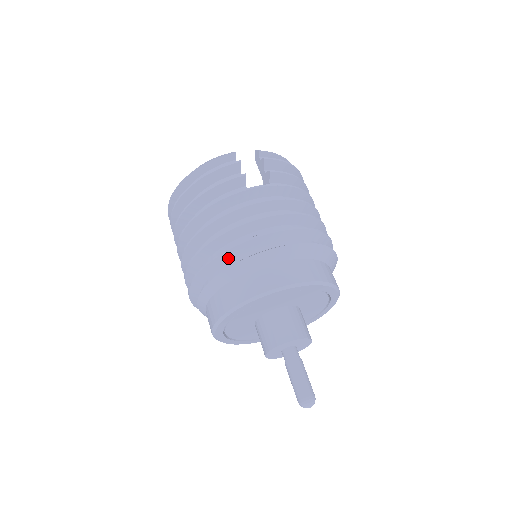
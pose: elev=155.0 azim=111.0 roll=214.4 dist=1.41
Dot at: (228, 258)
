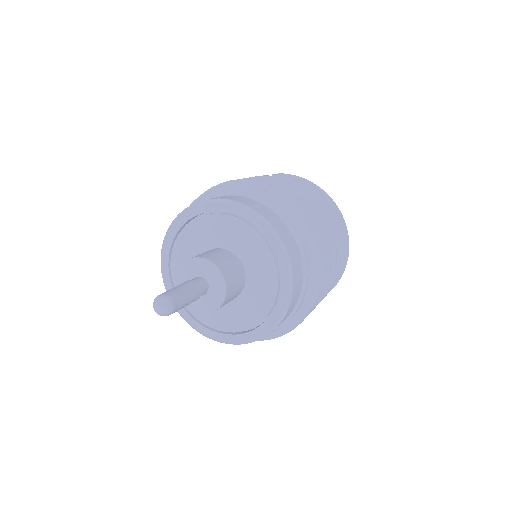
Dot at: occluded
